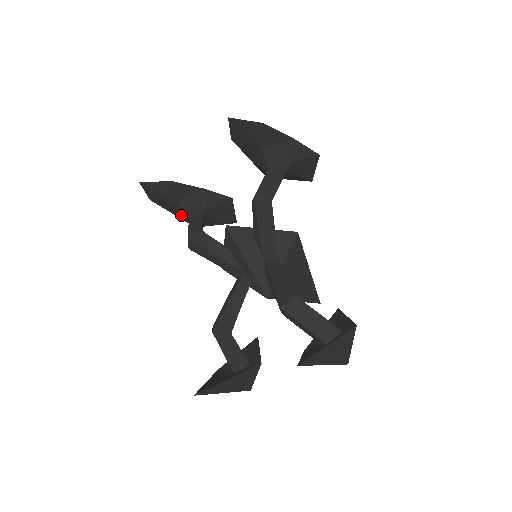
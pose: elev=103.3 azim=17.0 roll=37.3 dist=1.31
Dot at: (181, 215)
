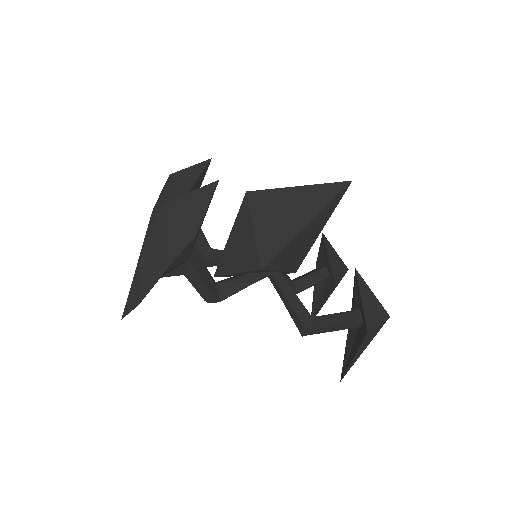
Dot at: occluded
